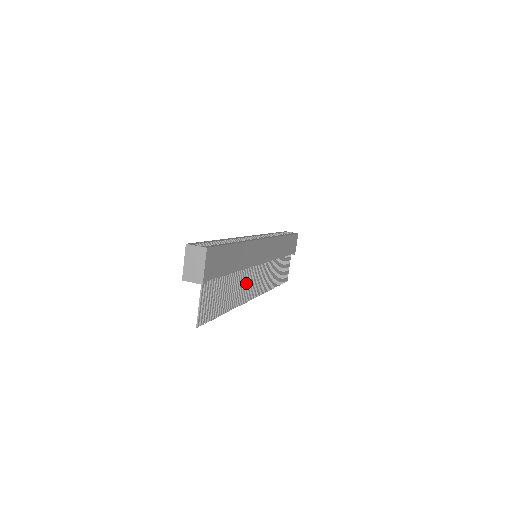
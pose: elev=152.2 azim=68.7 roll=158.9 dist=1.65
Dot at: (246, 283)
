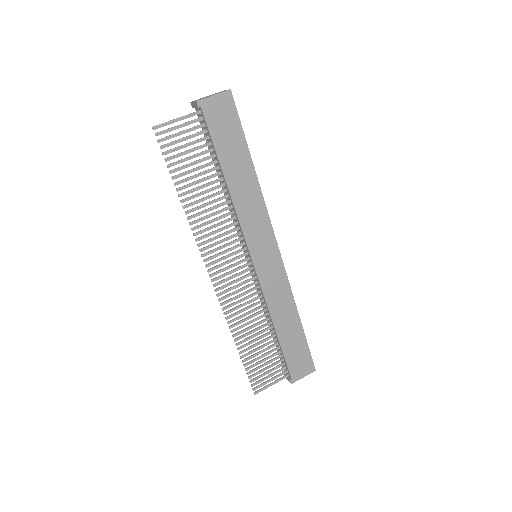
Dot at: (222, 239)
